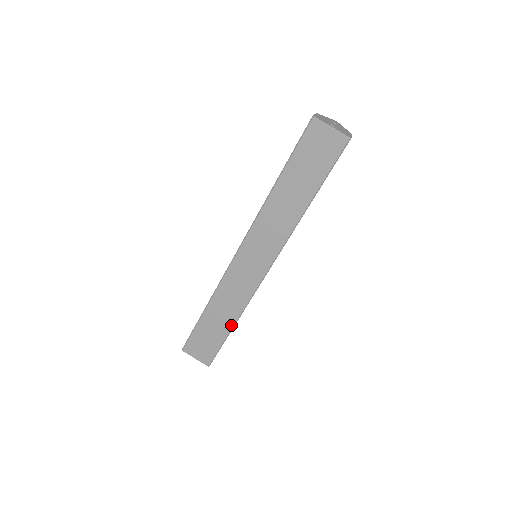
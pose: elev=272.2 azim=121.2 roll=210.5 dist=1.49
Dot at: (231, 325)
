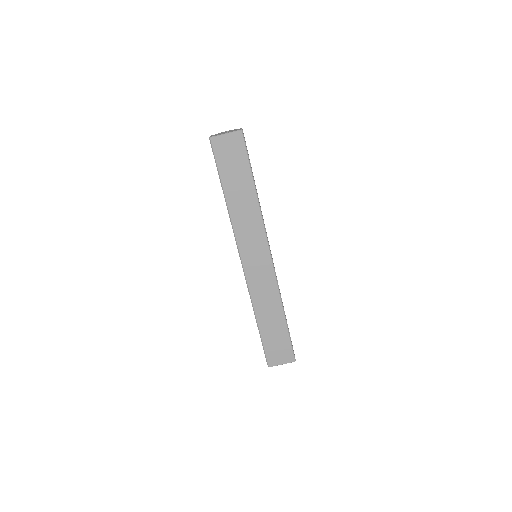
Dot at: (282, 316)
